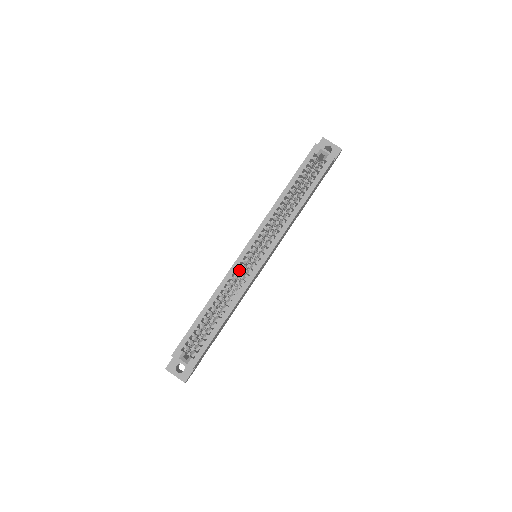
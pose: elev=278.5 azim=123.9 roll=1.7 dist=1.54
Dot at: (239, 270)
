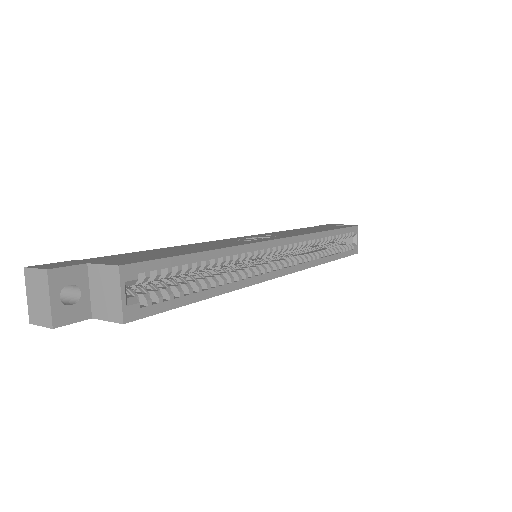
Dot at: occluded
